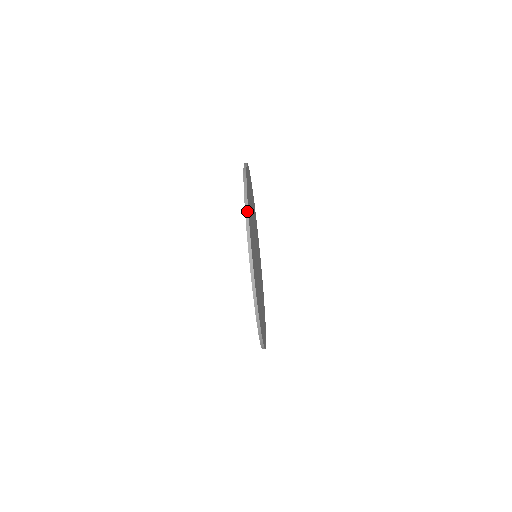
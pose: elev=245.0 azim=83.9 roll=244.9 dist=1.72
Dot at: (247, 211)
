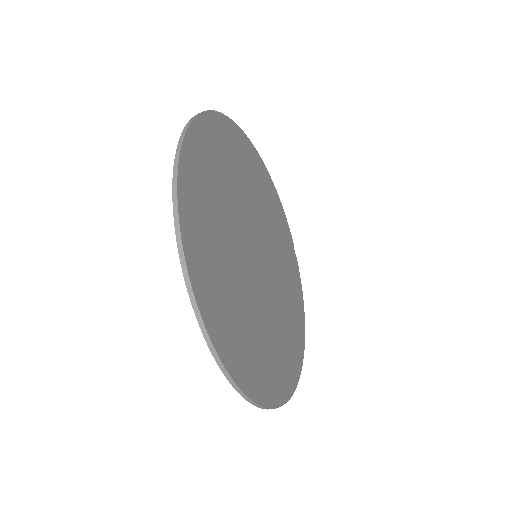
Dot at: (255, 404)
